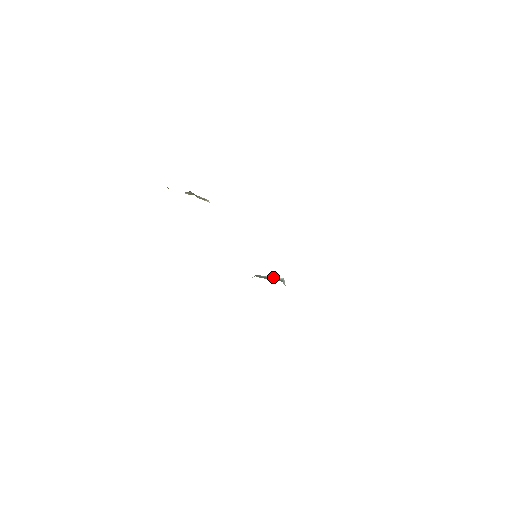
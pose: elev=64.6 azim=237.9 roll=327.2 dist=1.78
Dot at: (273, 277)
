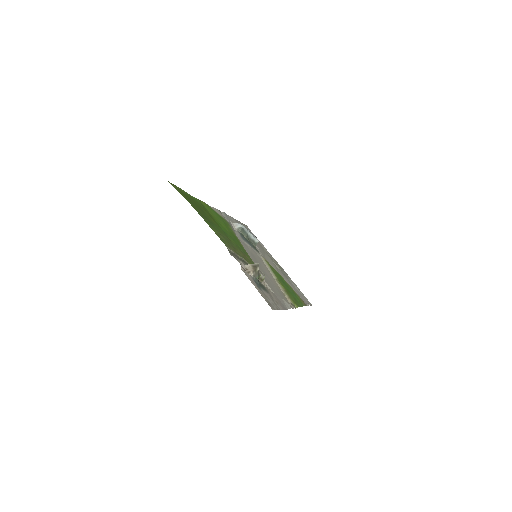
Dot at: (253, 237)
